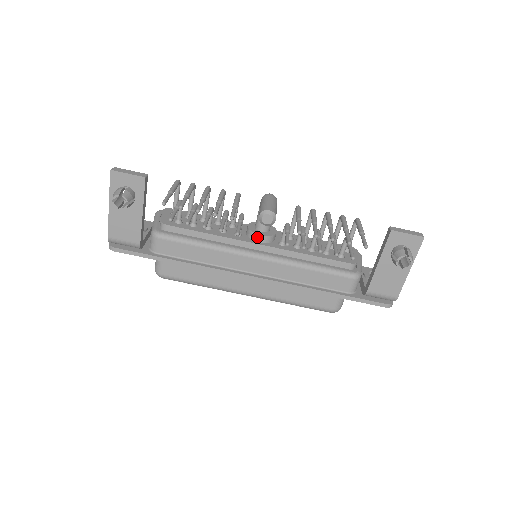
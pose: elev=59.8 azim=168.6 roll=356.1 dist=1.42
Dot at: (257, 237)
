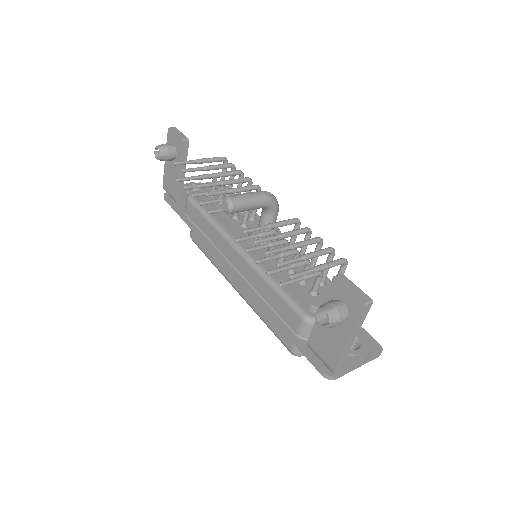
Dot at: (250, 233)
